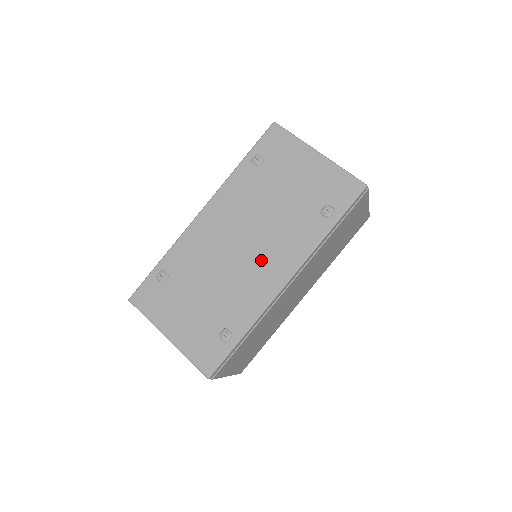
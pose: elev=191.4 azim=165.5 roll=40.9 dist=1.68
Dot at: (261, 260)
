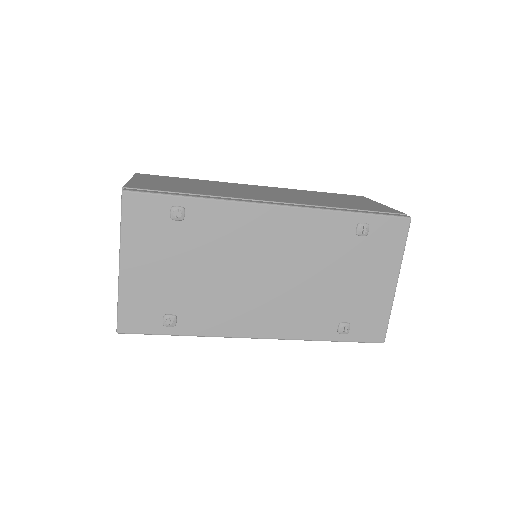
Dot at: (263, 303)
